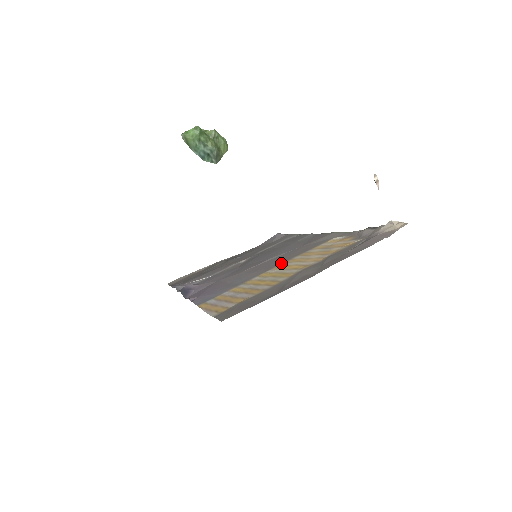
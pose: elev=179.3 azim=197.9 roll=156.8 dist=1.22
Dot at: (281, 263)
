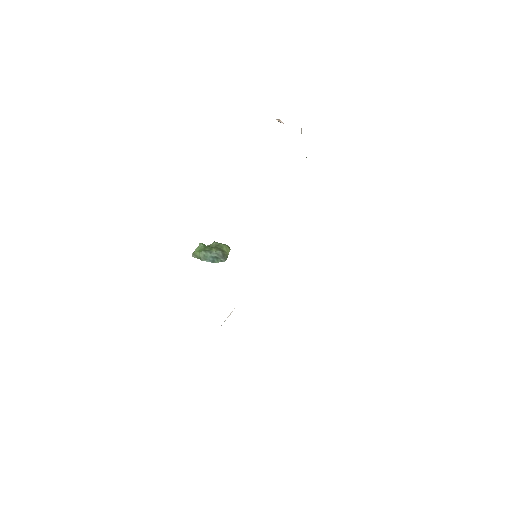
Dot at: occluded
